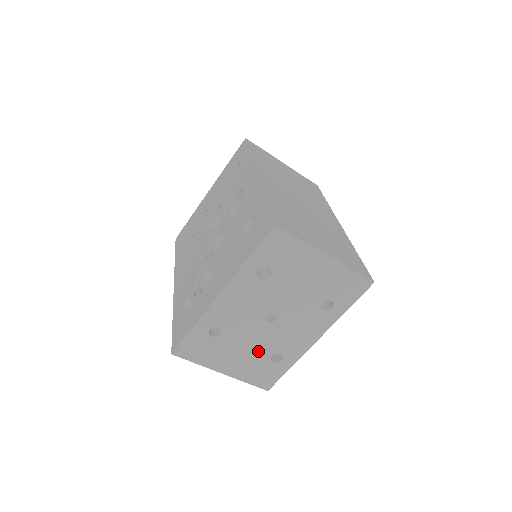
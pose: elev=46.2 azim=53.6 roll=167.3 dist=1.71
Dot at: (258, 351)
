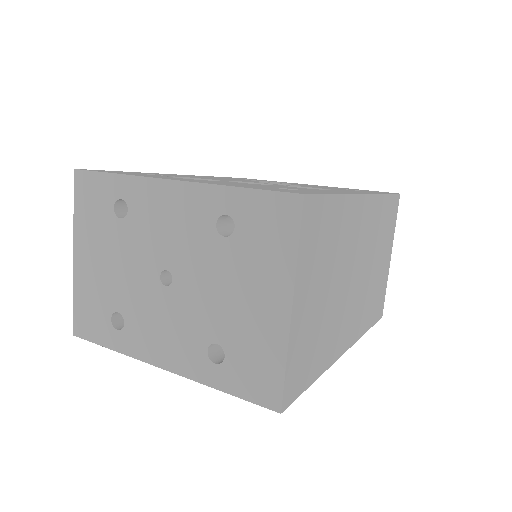
Dot at: (118, 287)
